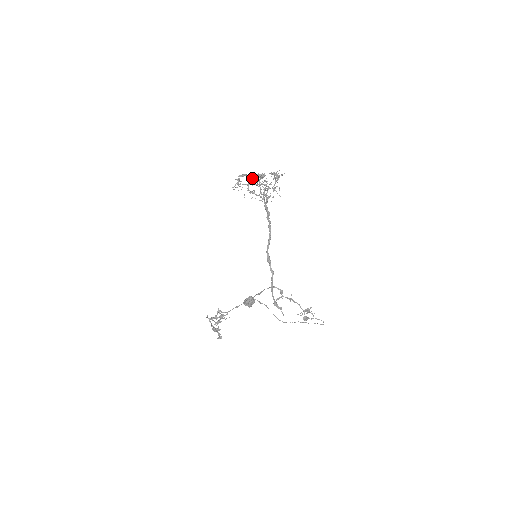
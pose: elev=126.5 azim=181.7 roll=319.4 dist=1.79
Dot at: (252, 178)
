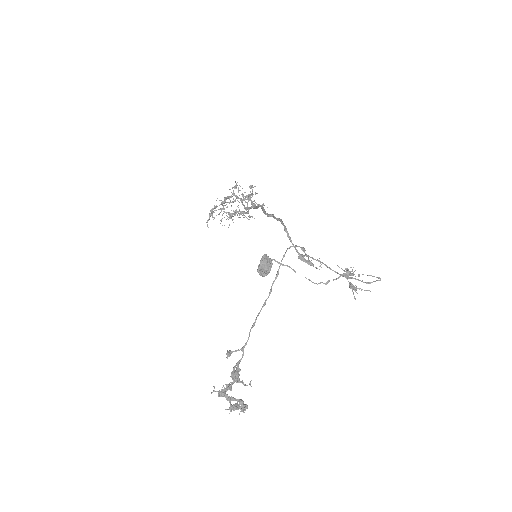
Dot at: (225, 197)
